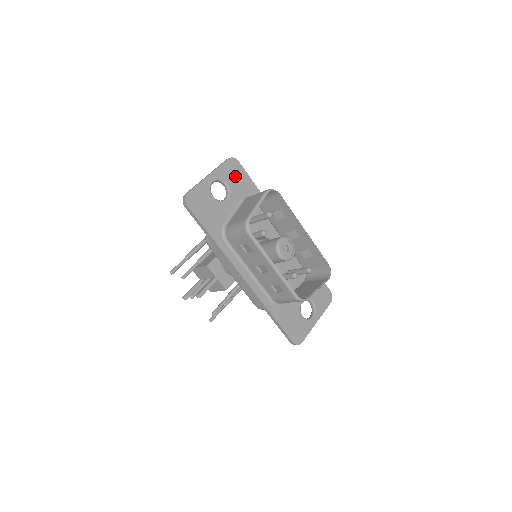
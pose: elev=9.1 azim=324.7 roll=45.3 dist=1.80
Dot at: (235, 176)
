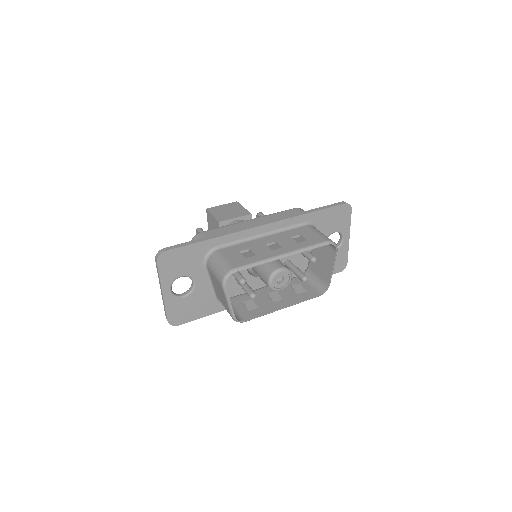
Dot at: (178, 263)
